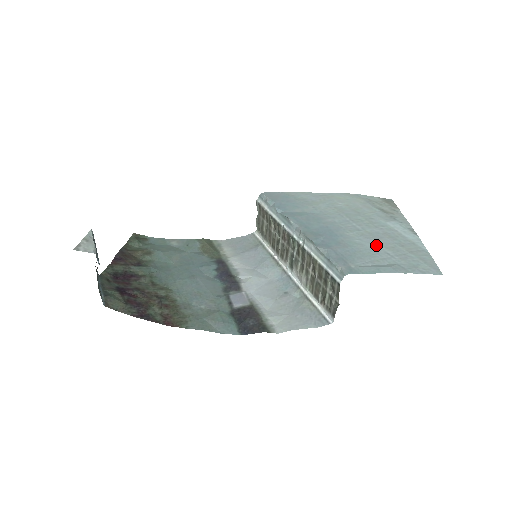
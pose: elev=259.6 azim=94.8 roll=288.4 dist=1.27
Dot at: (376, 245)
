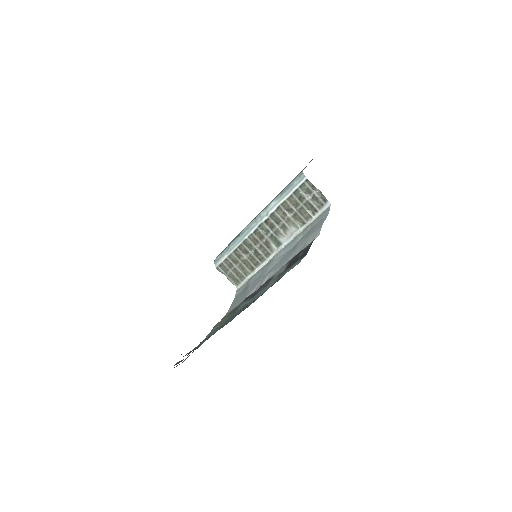
Dot at: occluded
